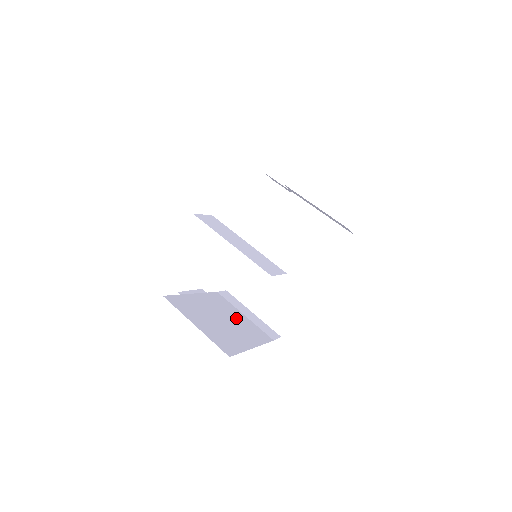
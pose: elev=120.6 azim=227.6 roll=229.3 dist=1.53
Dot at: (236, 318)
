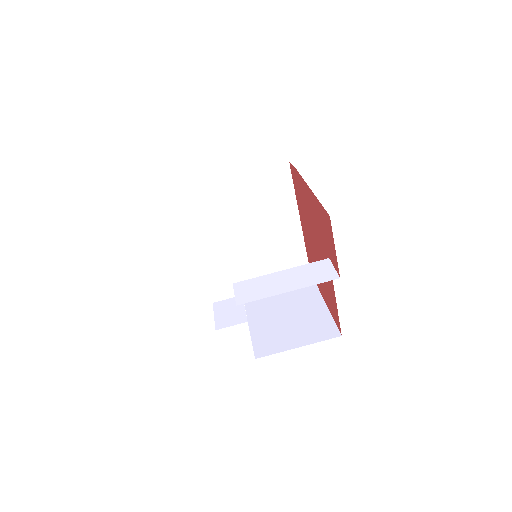
Dot at: (284, 301)
